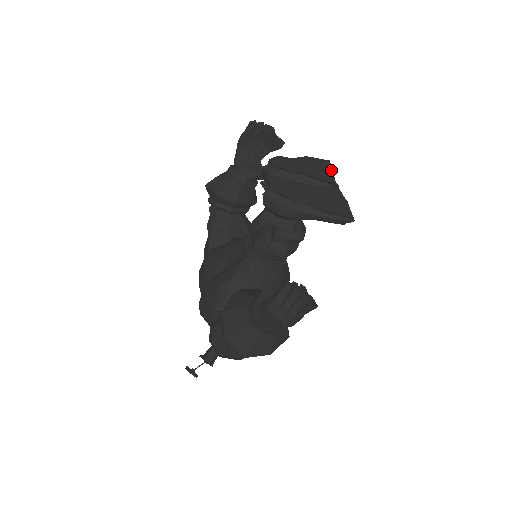
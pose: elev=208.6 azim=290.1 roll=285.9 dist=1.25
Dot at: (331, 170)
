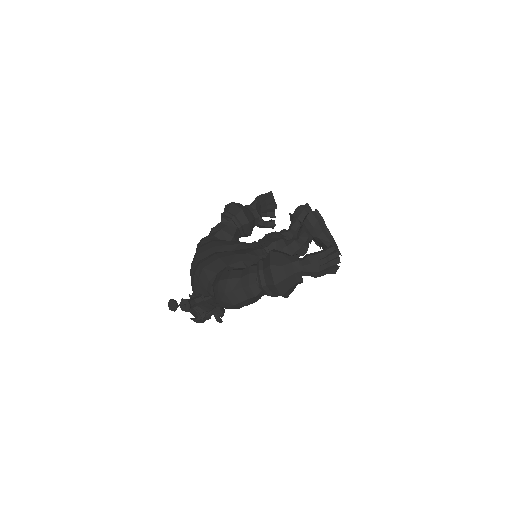
Dot at: occluded
